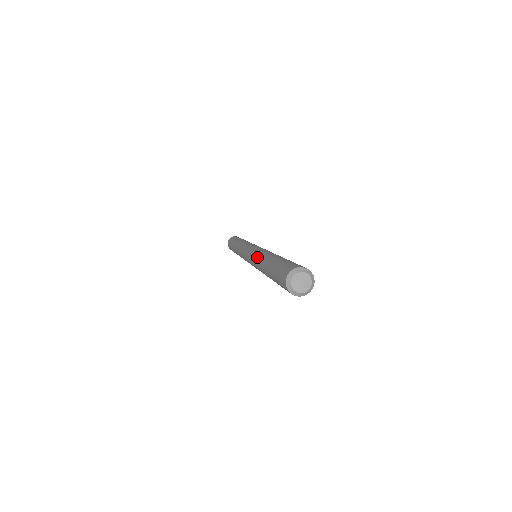
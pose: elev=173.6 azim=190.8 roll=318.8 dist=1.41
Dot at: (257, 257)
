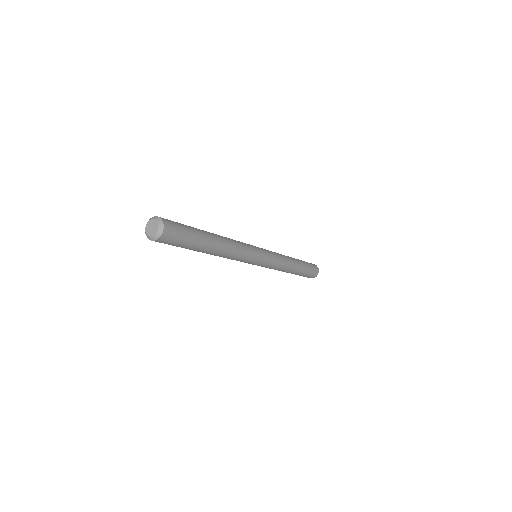
Dot at: occluded
